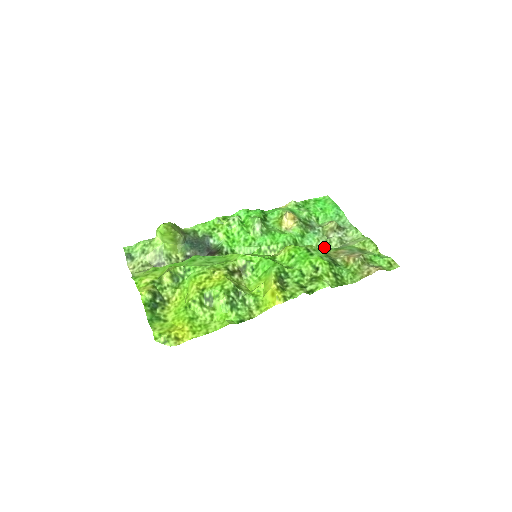
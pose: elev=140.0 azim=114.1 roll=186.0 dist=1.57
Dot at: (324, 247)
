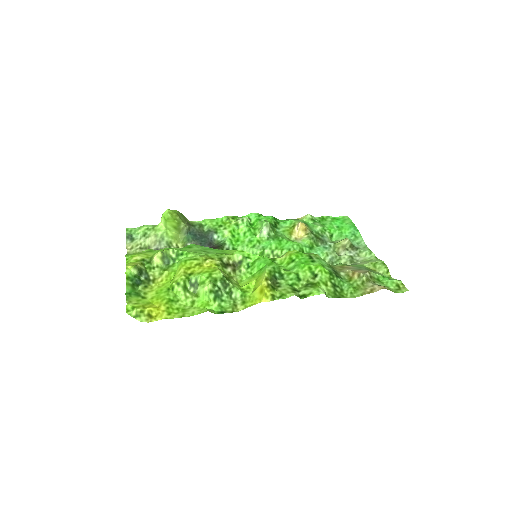
Dot at: (332, 262)
